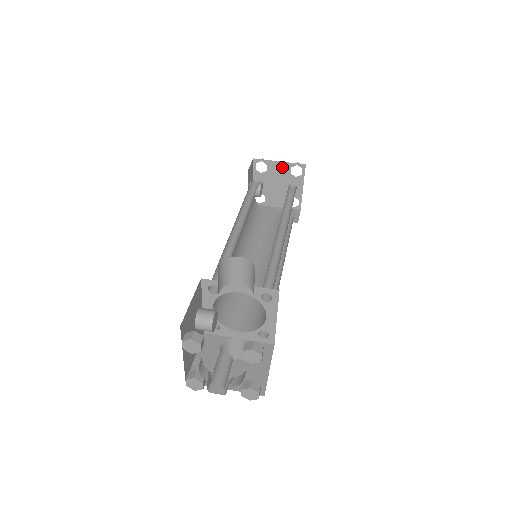
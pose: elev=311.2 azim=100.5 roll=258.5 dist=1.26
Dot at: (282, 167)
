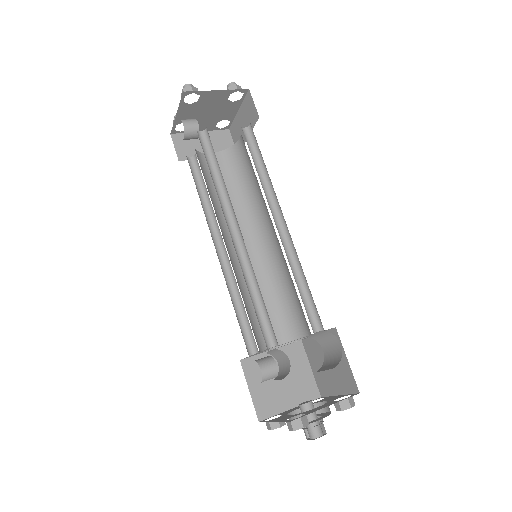
Dot at: (219, 95)
